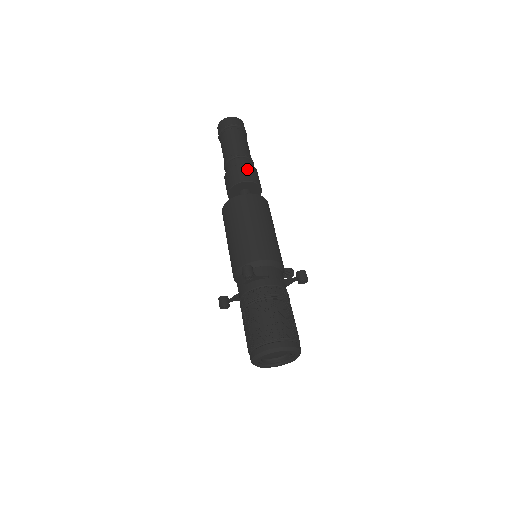
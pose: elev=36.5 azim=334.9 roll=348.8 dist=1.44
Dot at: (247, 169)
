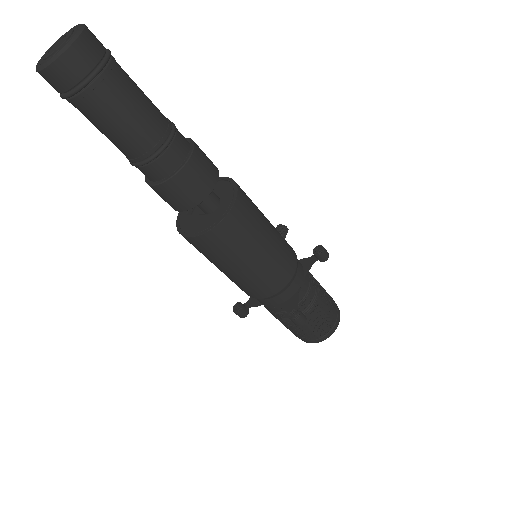
Dot at: (196, 169)
